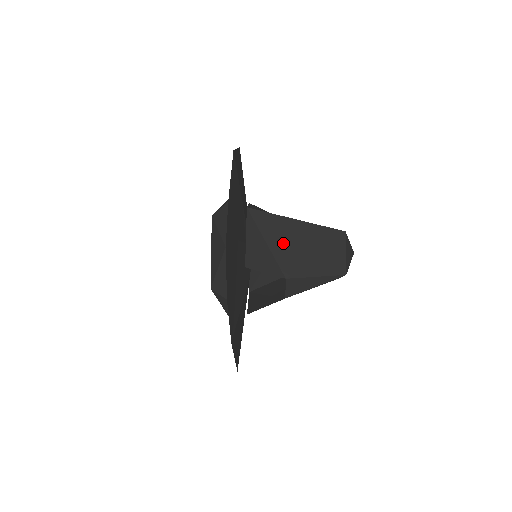
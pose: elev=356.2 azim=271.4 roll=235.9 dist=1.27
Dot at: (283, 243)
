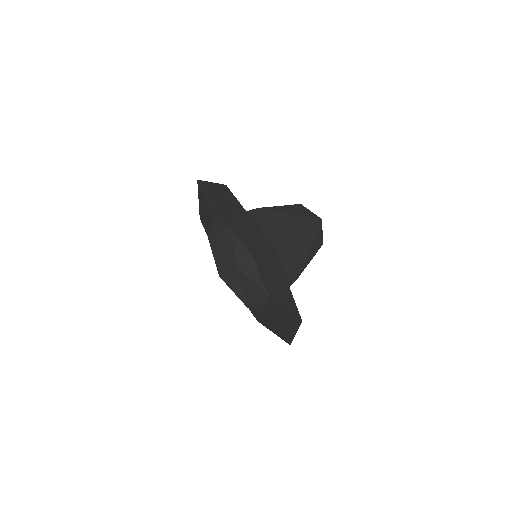
Dot at: (291, 258)
